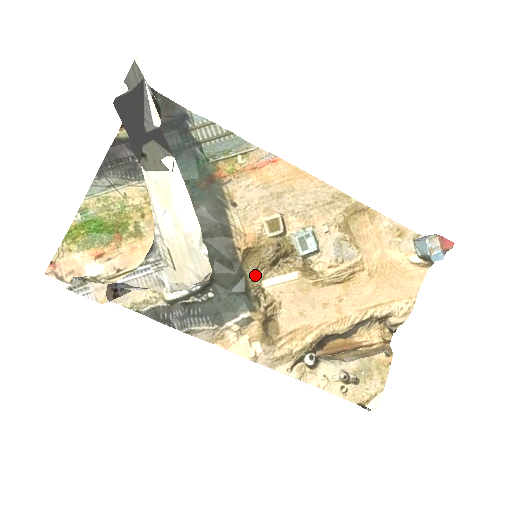
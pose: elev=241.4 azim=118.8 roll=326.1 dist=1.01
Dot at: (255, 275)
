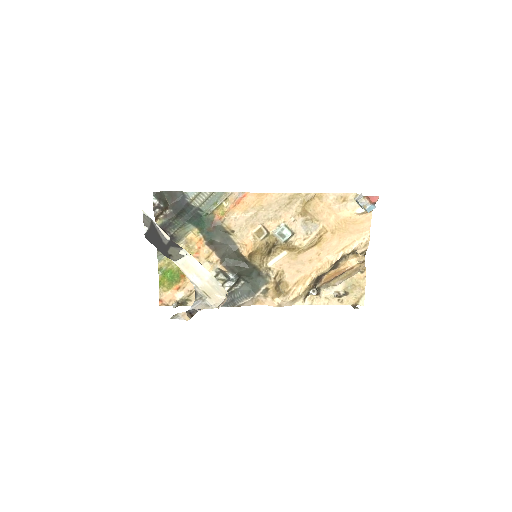
Dot at: (261, 263)
